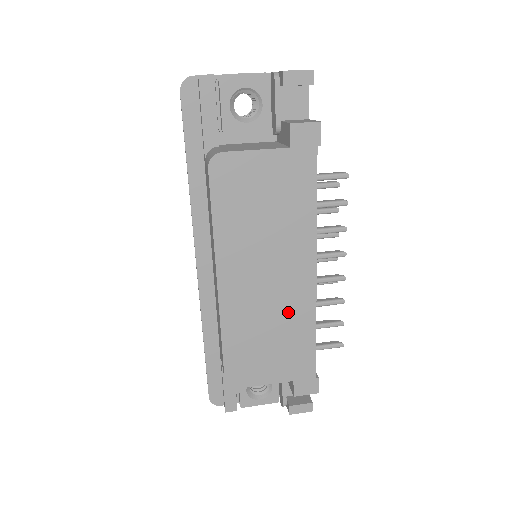
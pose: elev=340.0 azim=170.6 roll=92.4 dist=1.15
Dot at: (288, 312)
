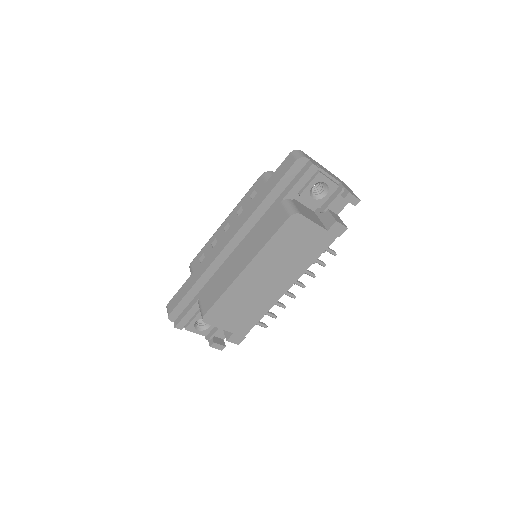
Dot at: (261, 300)
